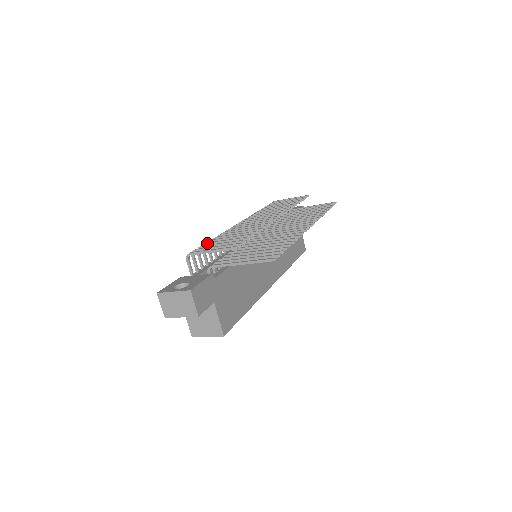
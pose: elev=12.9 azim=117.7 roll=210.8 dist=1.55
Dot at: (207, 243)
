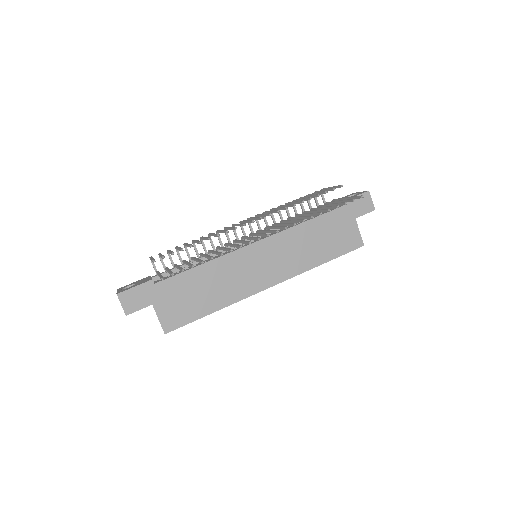
Dot at: (175, 247)
